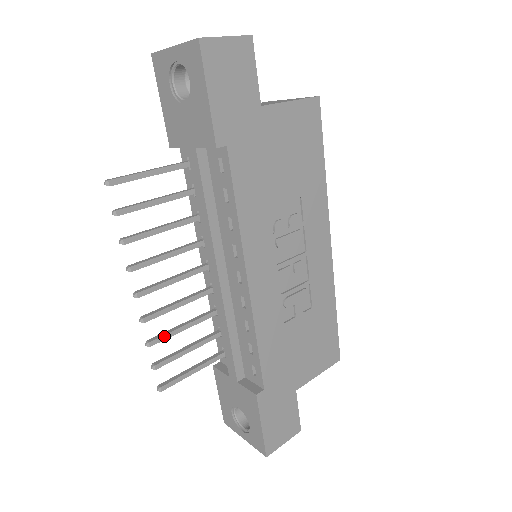
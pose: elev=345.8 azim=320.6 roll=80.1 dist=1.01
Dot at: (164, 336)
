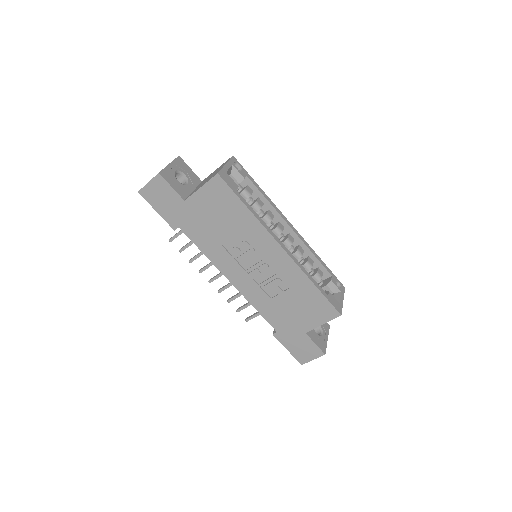
Dot at: (234, 298)
